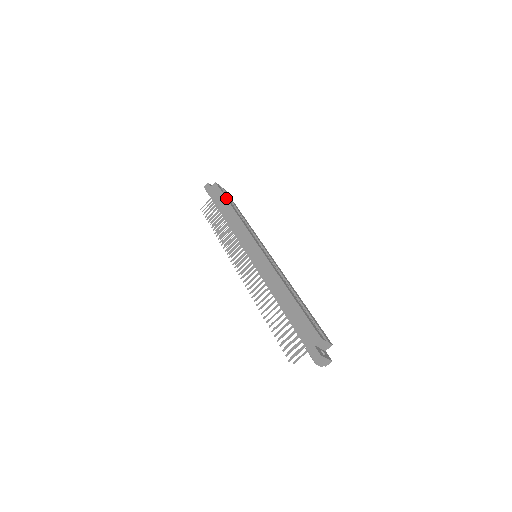
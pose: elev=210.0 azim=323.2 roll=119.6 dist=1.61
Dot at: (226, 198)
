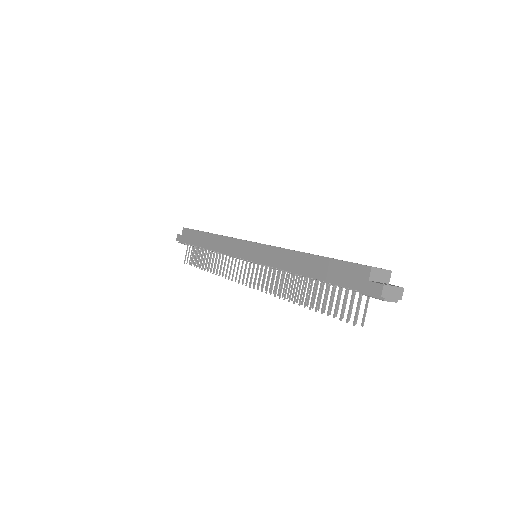
Dot at: (198, 231)
